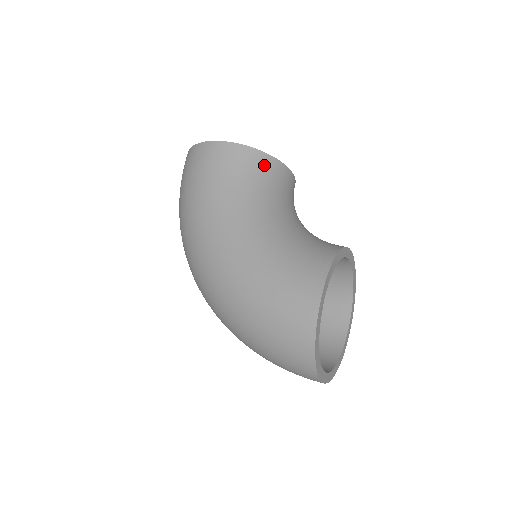
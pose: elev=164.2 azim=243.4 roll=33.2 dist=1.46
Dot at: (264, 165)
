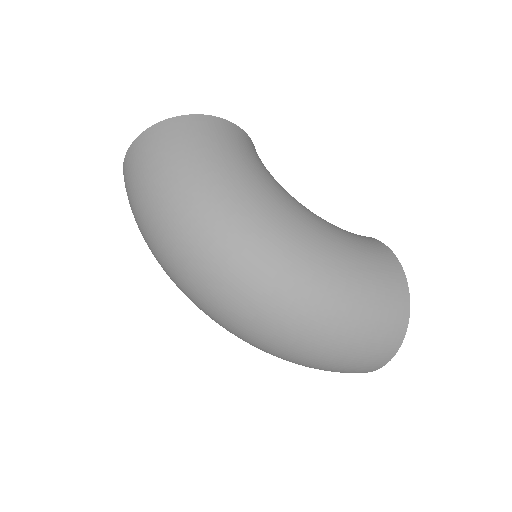
Dot at: occluded
